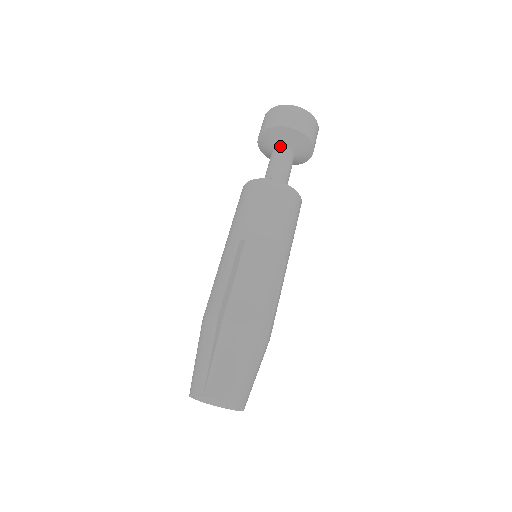
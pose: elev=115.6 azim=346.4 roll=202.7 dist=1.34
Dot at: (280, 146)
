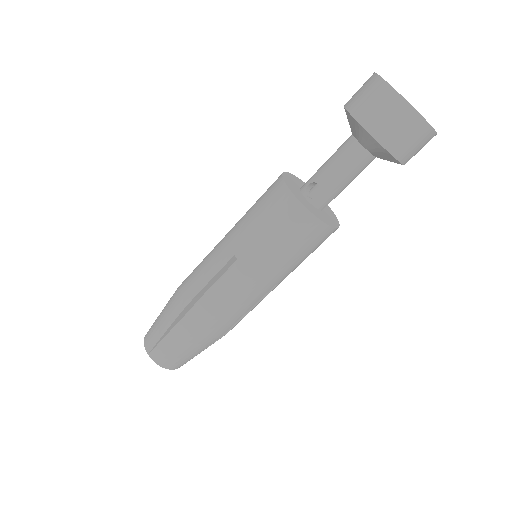
Dot at: (359, 144)
